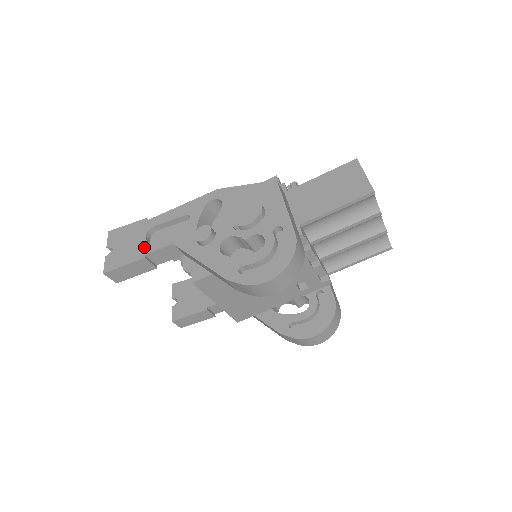
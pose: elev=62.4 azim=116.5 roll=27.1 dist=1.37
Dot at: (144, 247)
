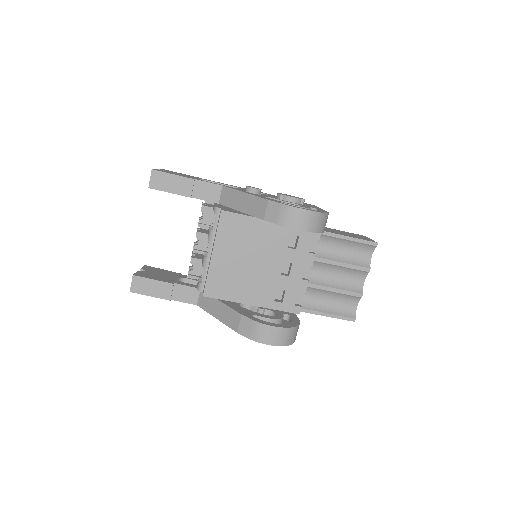
Dot at: occluded
